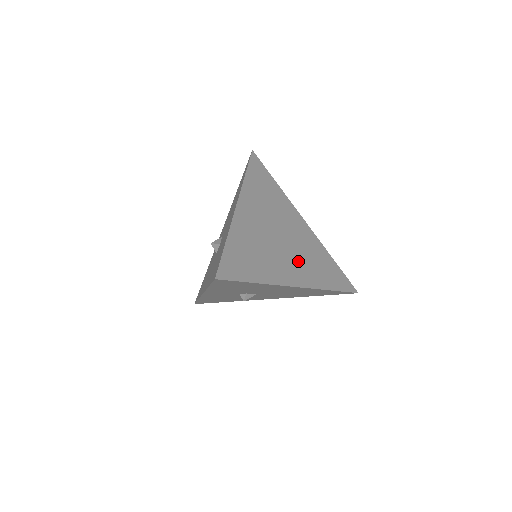
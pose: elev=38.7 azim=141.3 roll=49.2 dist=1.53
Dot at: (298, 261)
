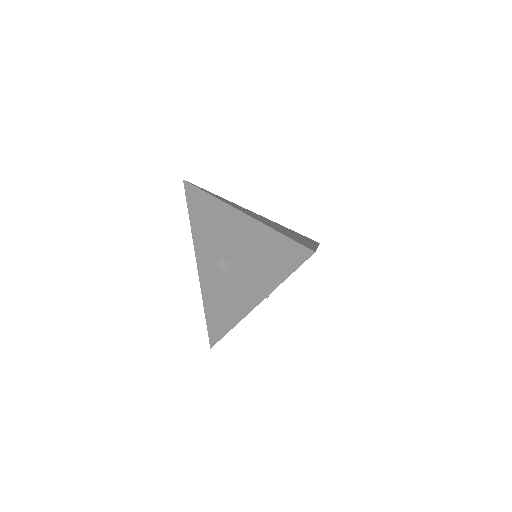
Dot at: (267, 223)
